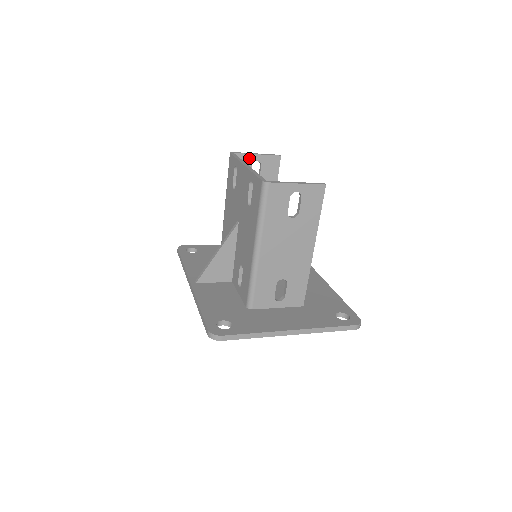
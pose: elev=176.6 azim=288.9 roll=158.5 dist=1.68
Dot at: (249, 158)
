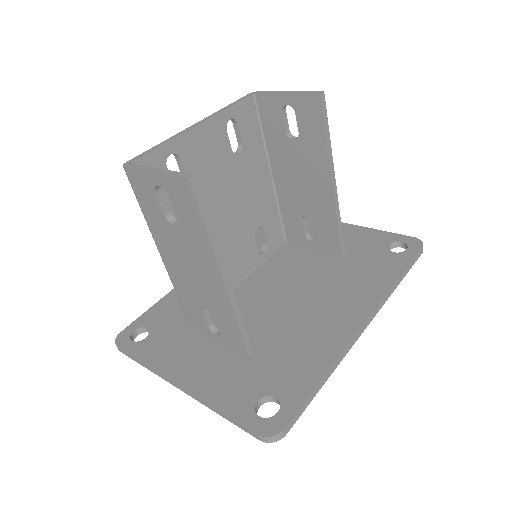
Dot at: (276, 100)
